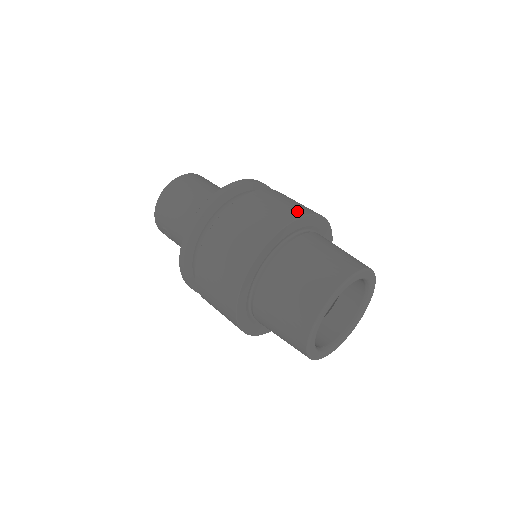
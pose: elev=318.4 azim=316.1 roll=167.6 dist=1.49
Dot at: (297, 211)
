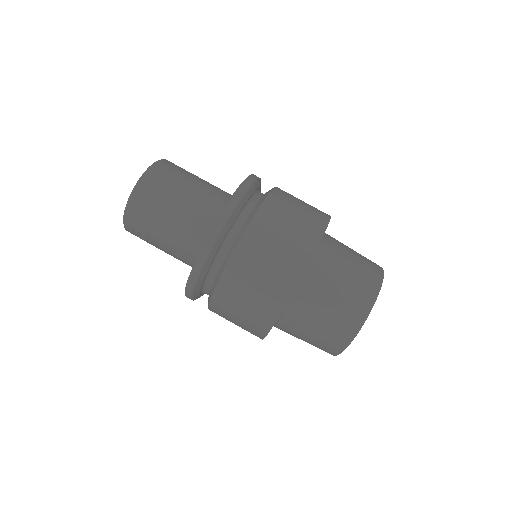
Dot at: (319, 218)
